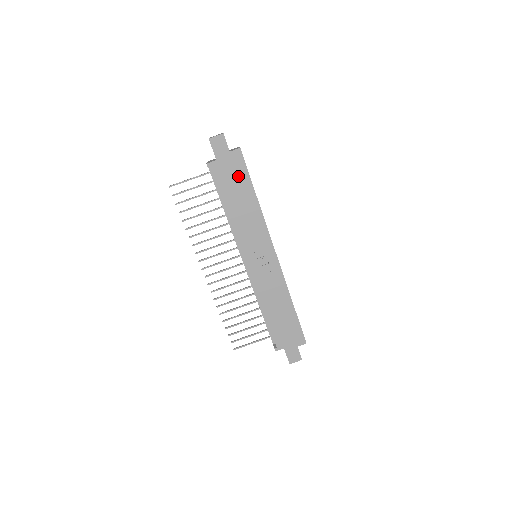
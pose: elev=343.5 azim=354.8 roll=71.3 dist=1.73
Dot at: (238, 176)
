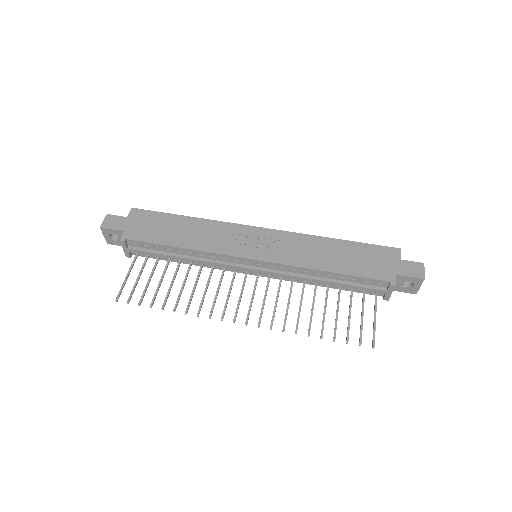
Dot at: (155, 222)
